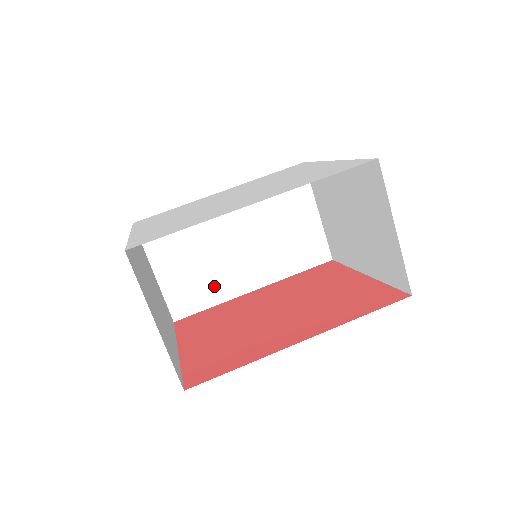
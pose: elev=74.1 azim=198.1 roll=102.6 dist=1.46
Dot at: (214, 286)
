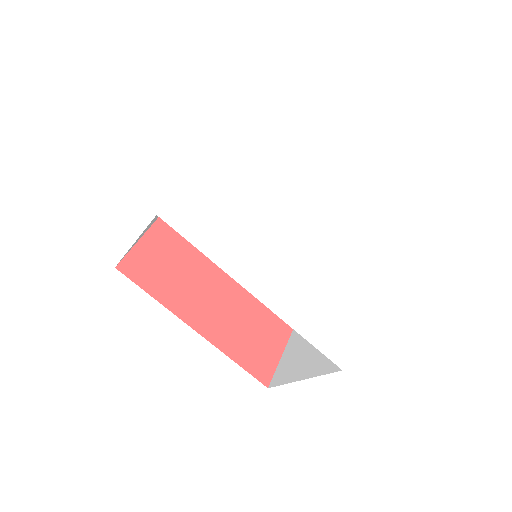
Dot at: occluded
